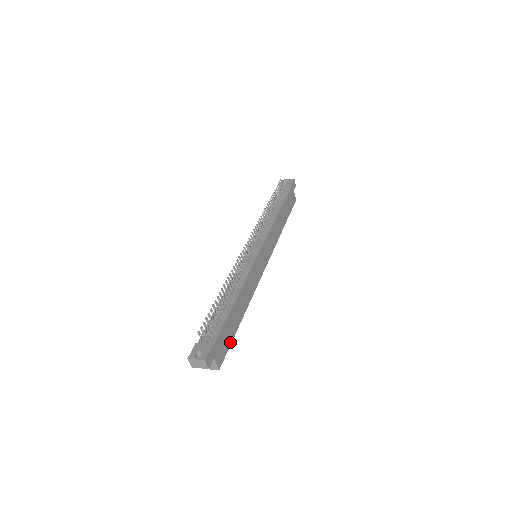
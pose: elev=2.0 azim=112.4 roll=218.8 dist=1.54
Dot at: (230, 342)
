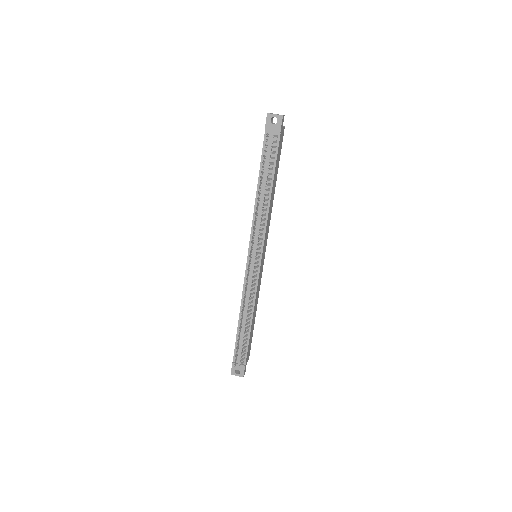
Dot at: occluded
